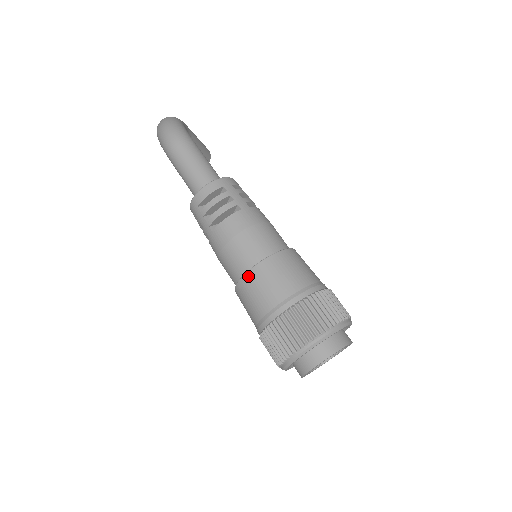
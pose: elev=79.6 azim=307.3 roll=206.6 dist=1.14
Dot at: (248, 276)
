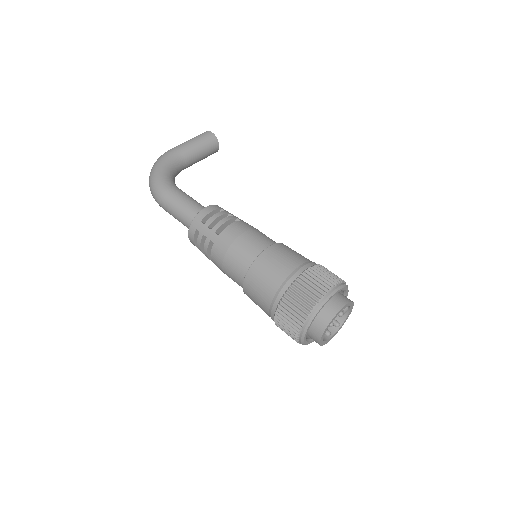
Dot at: occluded
